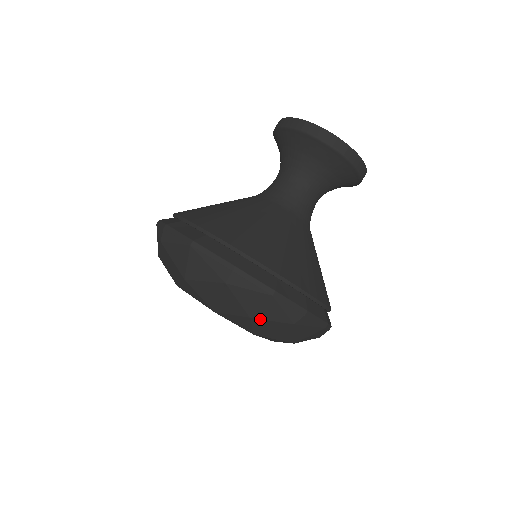
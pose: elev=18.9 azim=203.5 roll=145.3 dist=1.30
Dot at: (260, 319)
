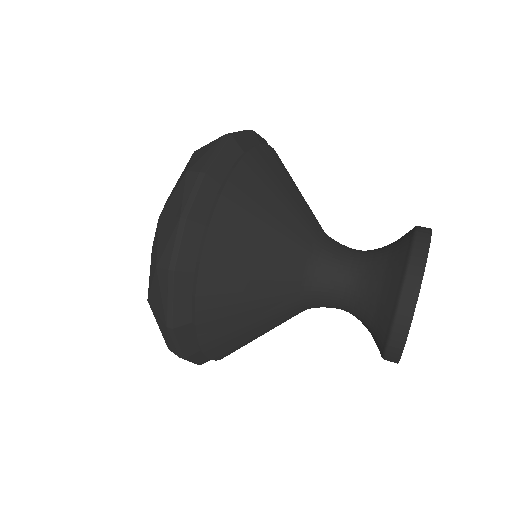
Dot at: occluded
